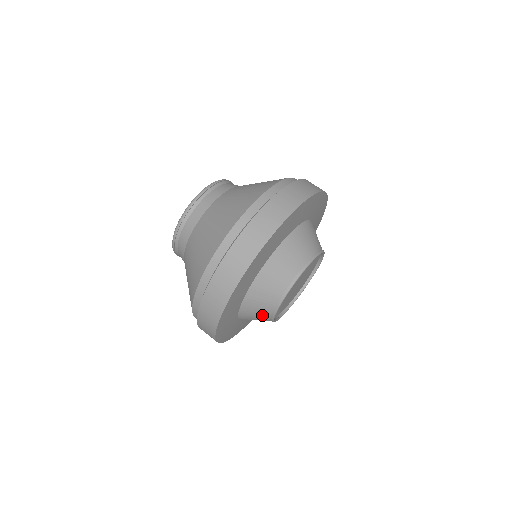
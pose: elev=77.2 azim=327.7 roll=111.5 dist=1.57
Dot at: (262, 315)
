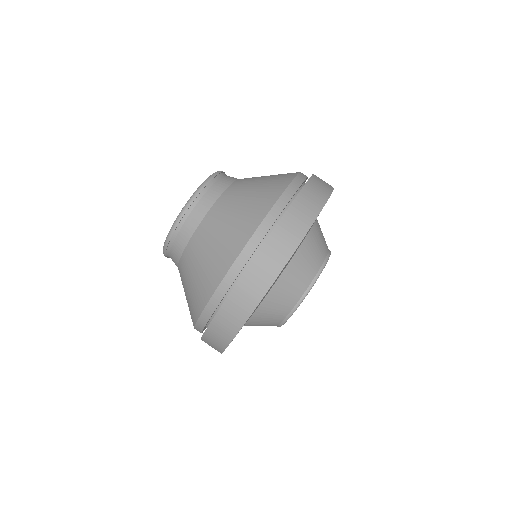
Dot at: occluded
